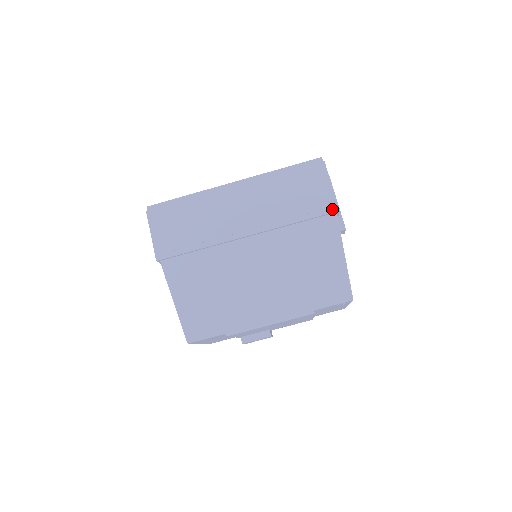
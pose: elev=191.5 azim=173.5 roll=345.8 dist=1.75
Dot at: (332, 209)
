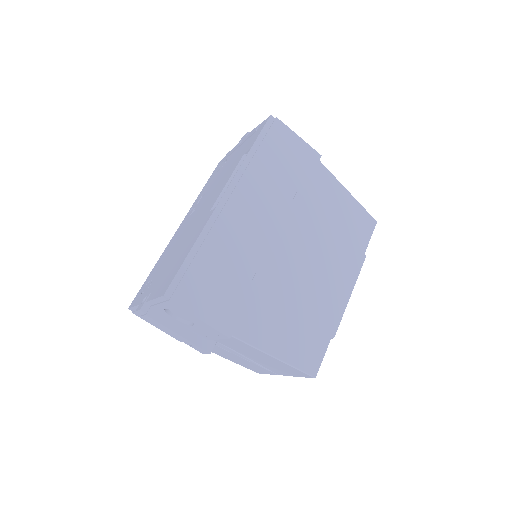
Dot at: (316, 158)
